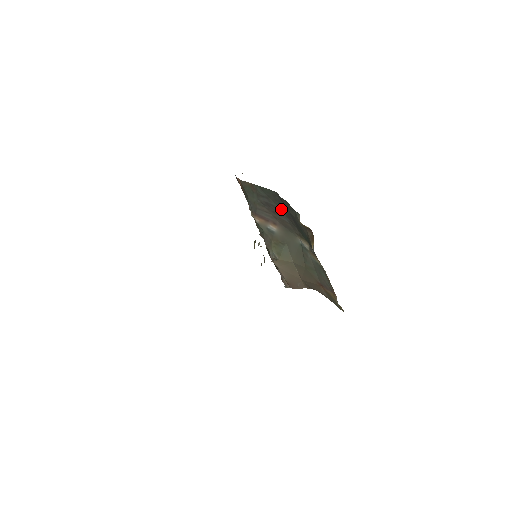
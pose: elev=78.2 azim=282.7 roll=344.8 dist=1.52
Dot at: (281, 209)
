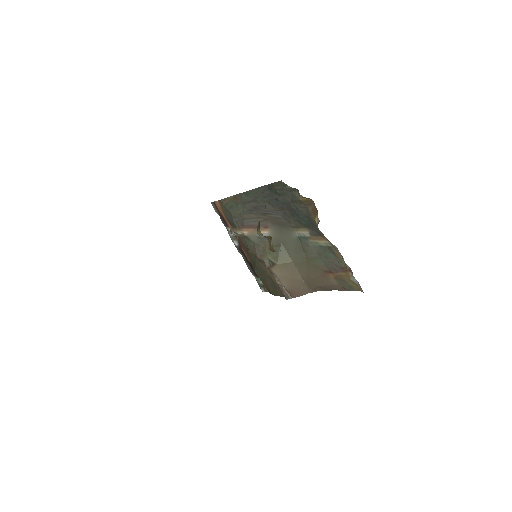
Dot at: (272, 204)
